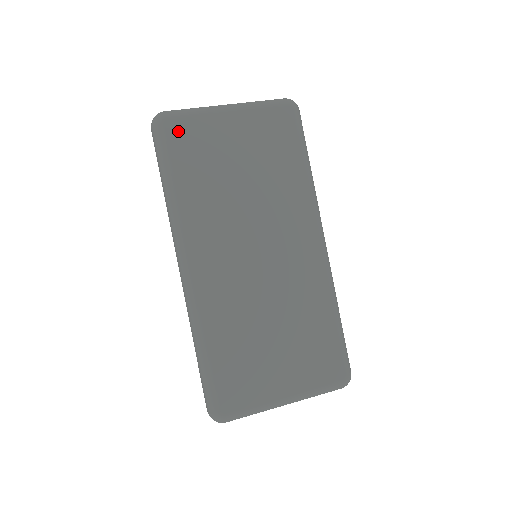
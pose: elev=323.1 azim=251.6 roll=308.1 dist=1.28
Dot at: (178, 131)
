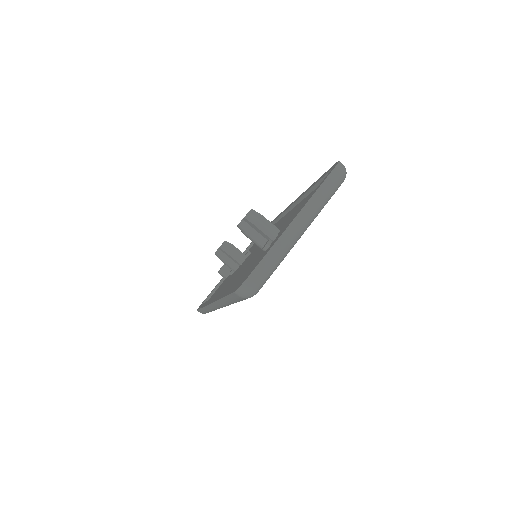
Dot at: occluded
